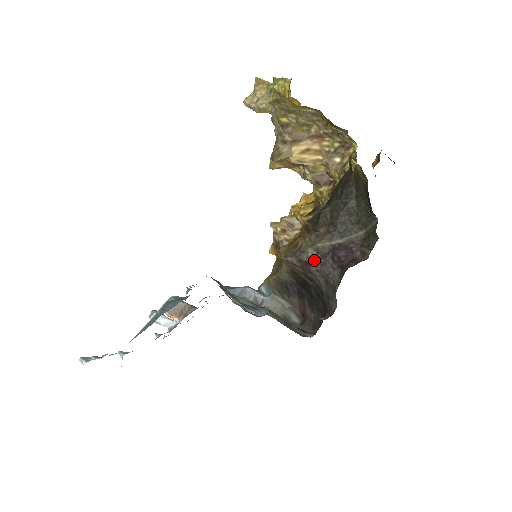
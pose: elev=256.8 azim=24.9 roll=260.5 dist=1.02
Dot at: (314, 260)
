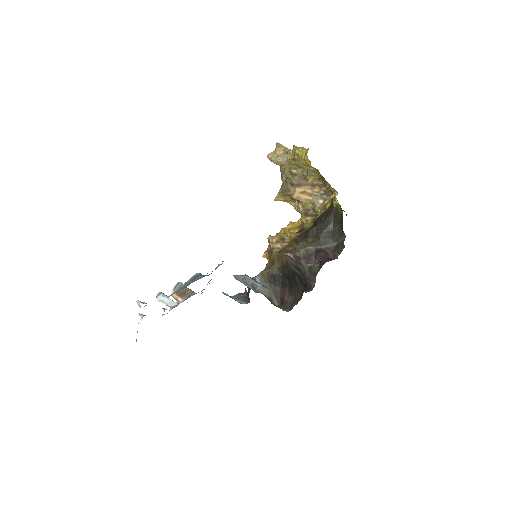
Dot at: (304, 256)
